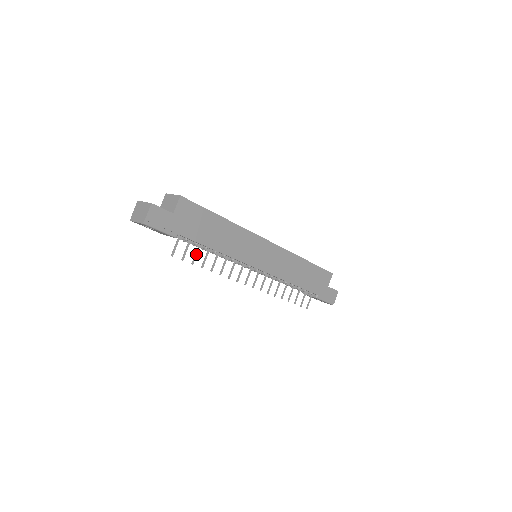
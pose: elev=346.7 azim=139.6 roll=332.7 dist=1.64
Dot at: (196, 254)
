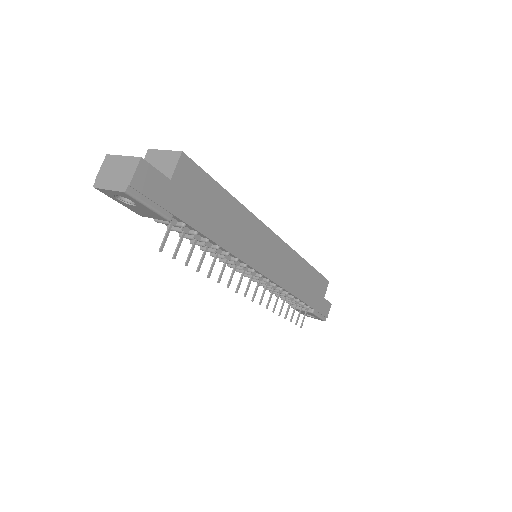
Dot at: (192, 249)
